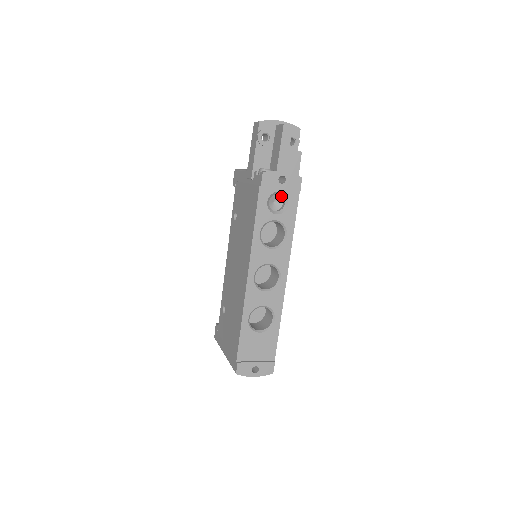
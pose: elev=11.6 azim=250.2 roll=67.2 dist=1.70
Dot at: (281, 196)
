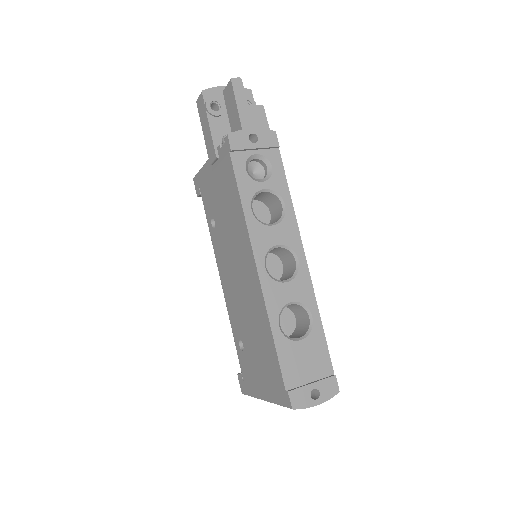
Dot at: (259, 162)
